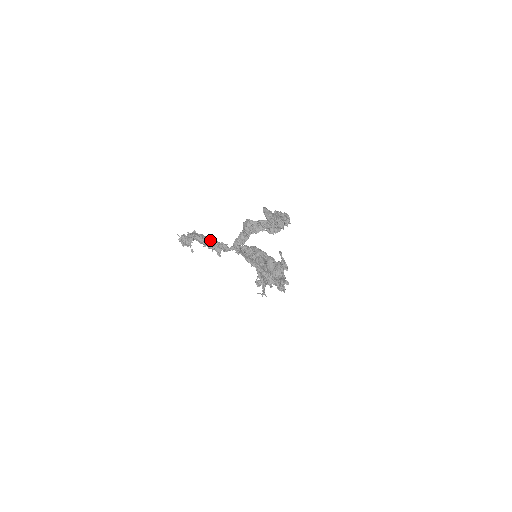
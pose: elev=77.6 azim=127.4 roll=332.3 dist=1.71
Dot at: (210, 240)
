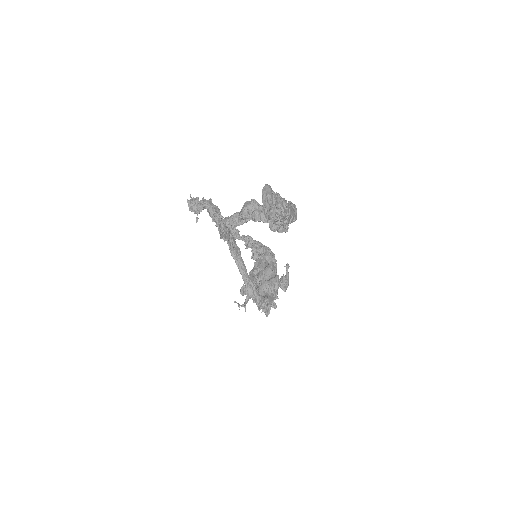
Dot at: (222, 217)
